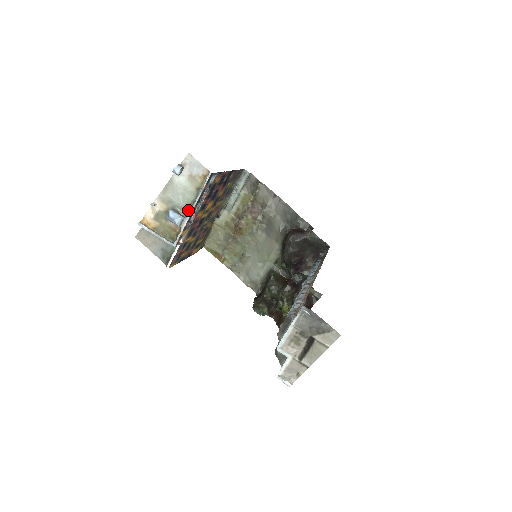
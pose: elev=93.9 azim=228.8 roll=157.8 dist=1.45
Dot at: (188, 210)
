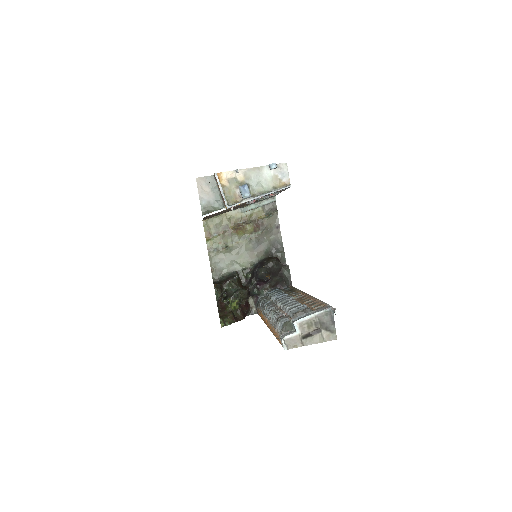
Dot at: (256, 194)
